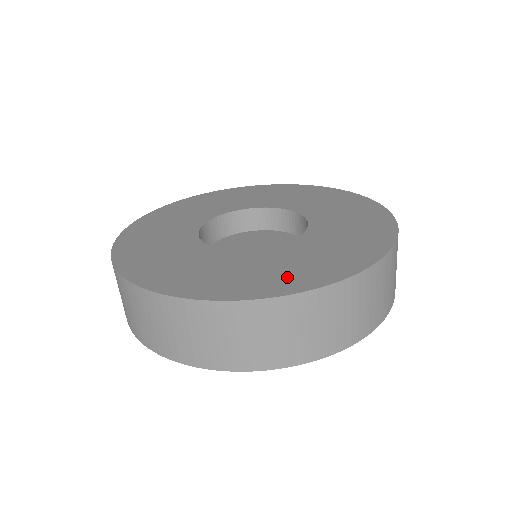
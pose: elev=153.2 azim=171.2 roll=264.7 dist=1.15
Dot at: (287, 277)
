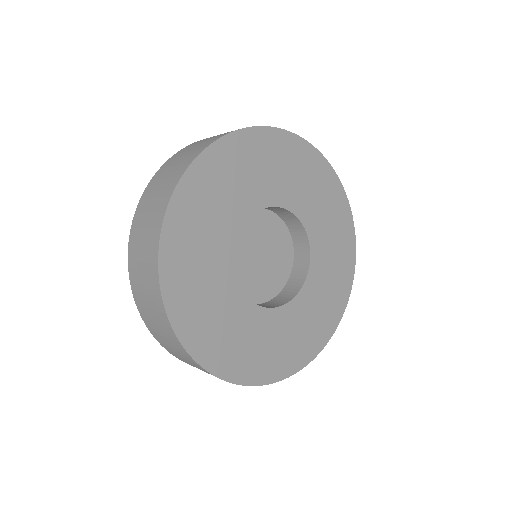
Dot at: (258, 362)
